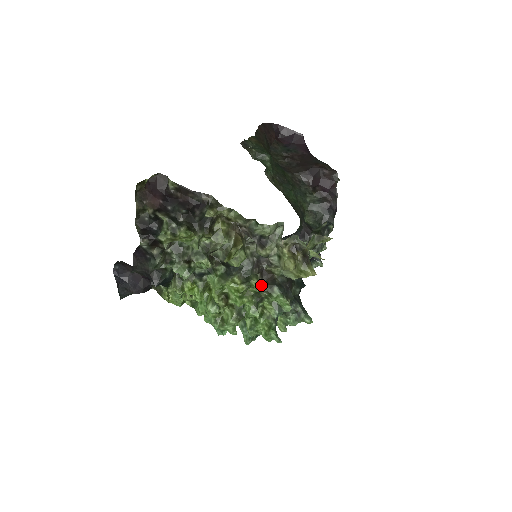
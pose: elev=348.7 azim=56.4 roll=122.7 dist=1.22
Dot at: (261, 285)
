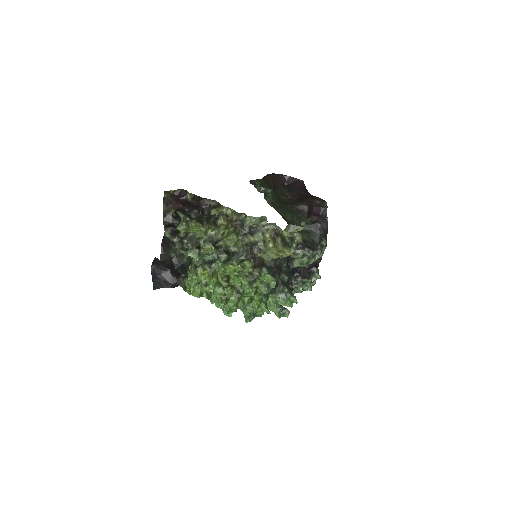
Dot at: (253, 267)
